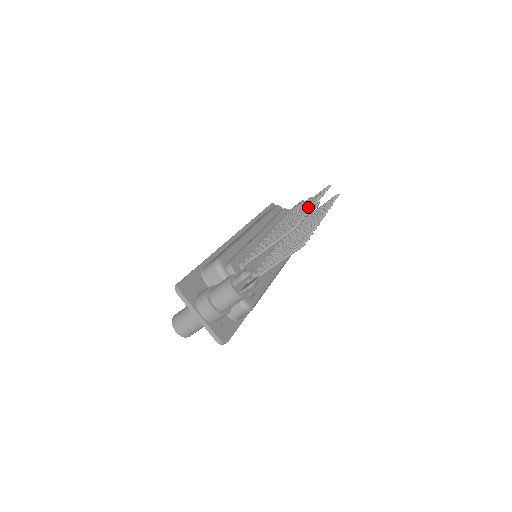
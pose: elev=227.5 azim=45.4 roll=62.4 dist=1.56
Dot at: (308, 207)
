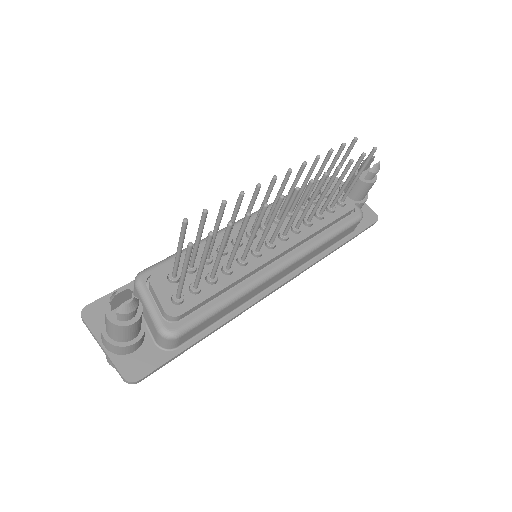
Dot at: (270, 182)
